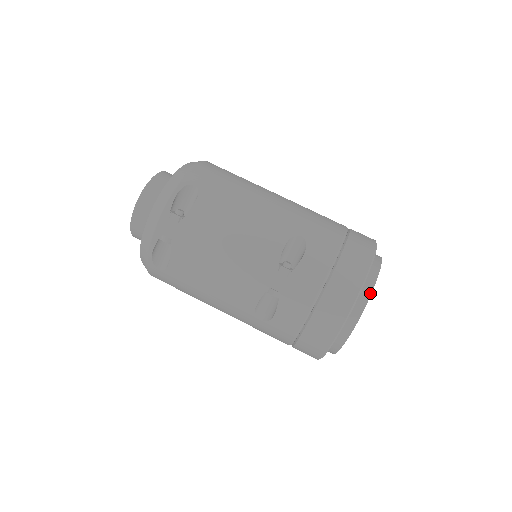
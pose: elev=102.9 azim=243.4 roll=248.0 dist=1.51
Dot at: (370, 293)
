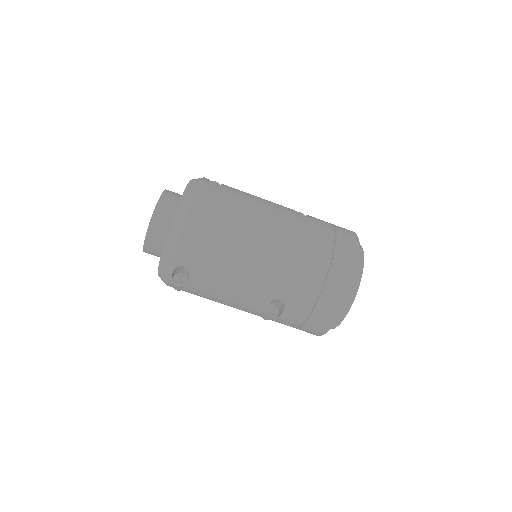
Dot at: (340, 322)
